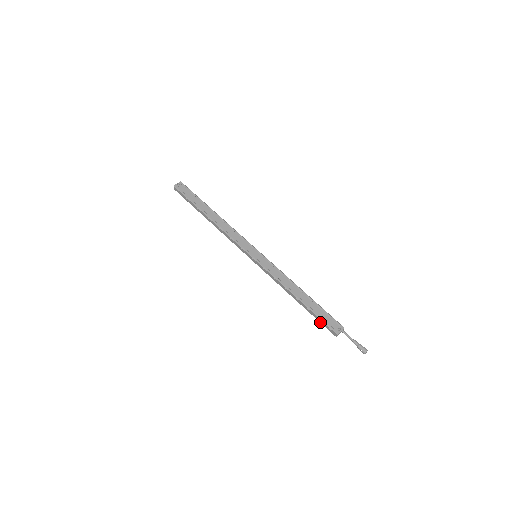
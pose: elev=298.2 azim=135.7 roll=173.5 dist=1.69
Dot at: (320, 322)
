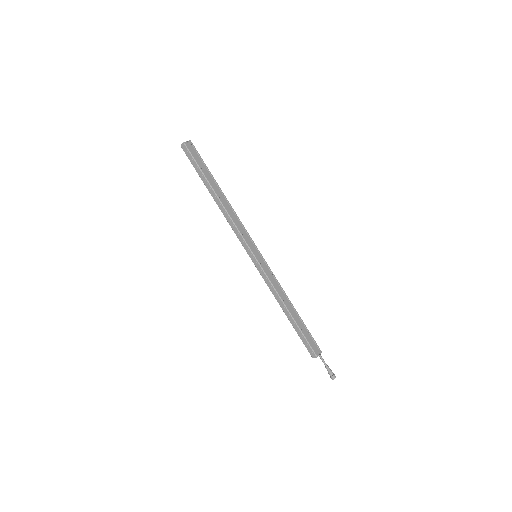
Dot at: (302, 341)
